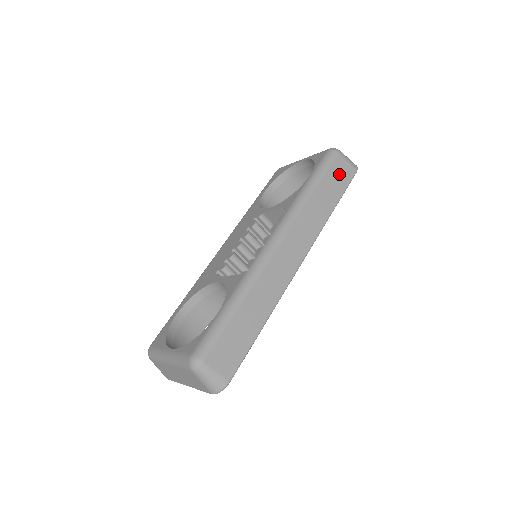
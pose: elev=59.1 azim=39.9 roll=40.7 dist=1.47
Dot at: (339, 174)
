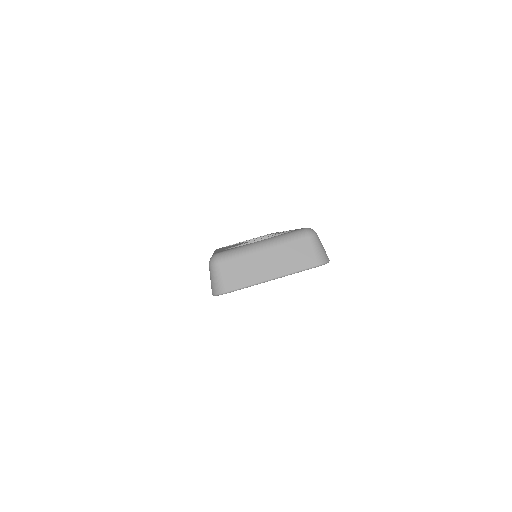
Dot at: occluded
